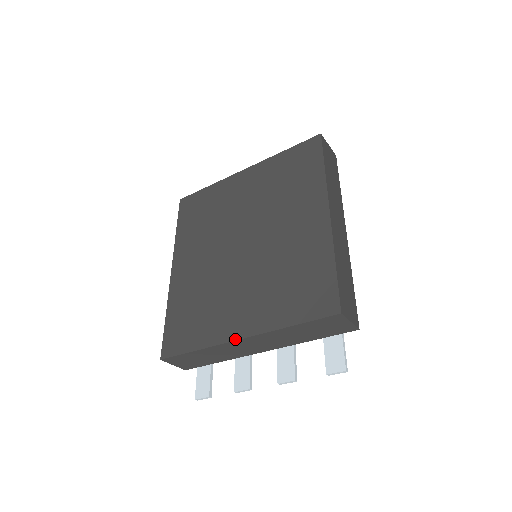
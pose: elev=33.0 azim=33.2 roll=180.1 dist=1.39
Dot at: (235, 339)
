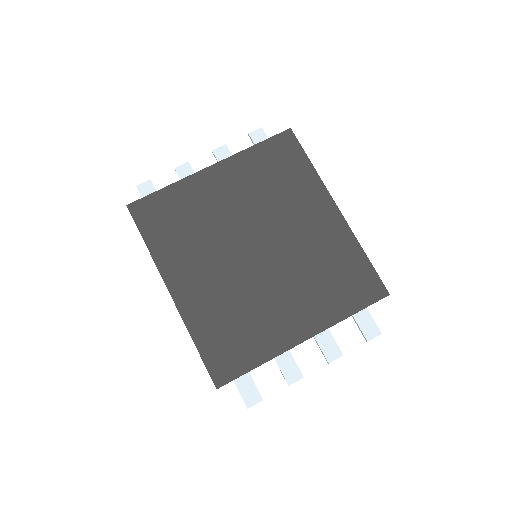
Dot at: (300, 342)
